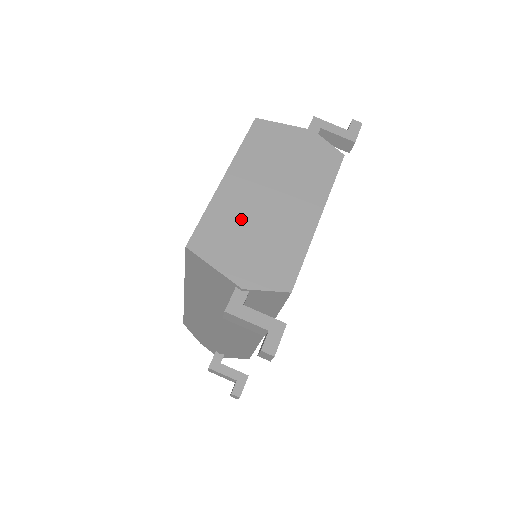
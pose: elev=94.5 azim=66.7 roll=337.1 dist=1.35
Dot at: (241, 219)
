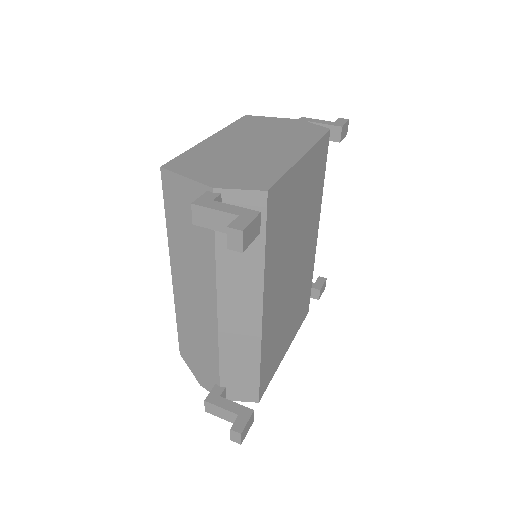
Dot at: (221, 155)
